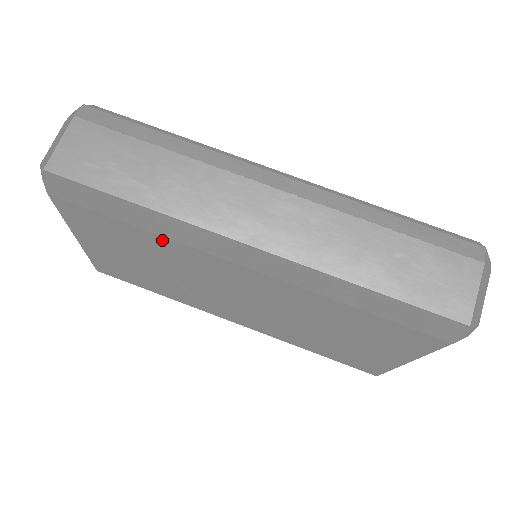
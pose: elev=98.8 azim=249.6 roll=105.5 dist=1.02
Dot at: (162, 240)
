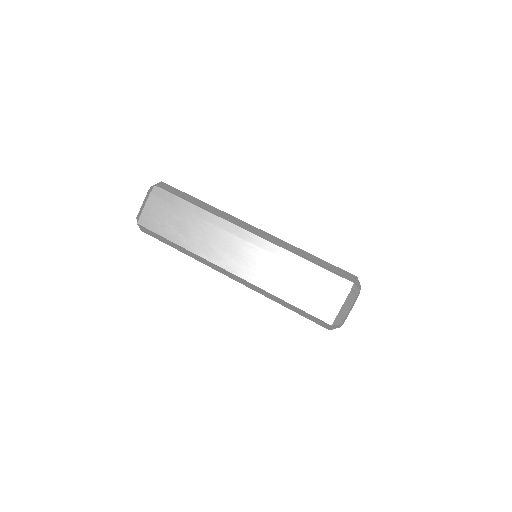
Dot at: occluded
